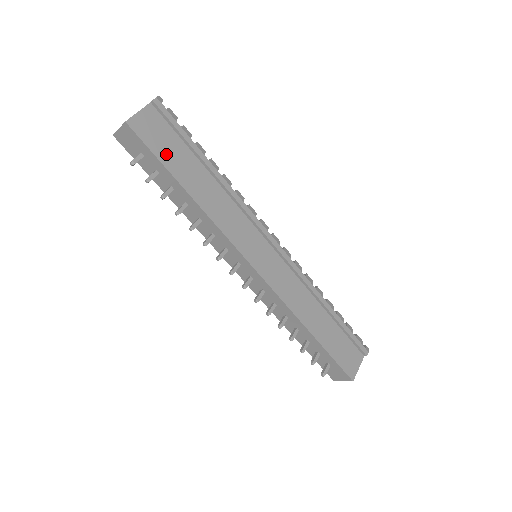
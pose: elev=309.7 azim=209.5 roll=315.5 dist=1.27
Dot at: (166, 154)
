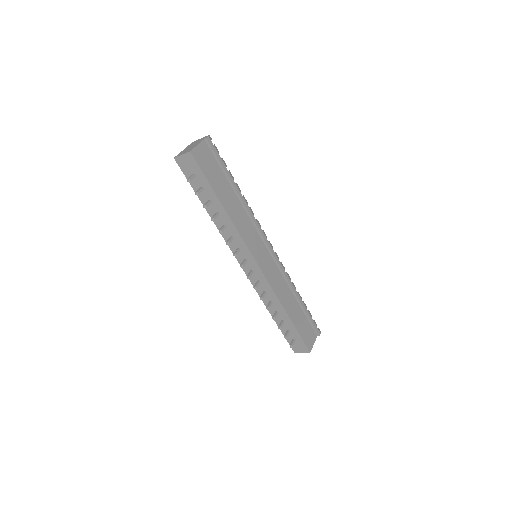
Dot at: (212, 177)
